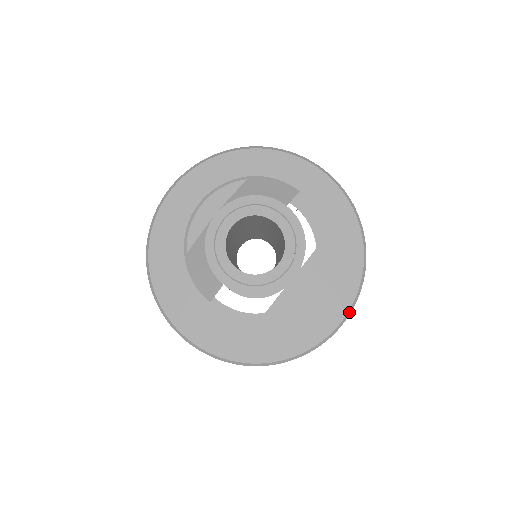
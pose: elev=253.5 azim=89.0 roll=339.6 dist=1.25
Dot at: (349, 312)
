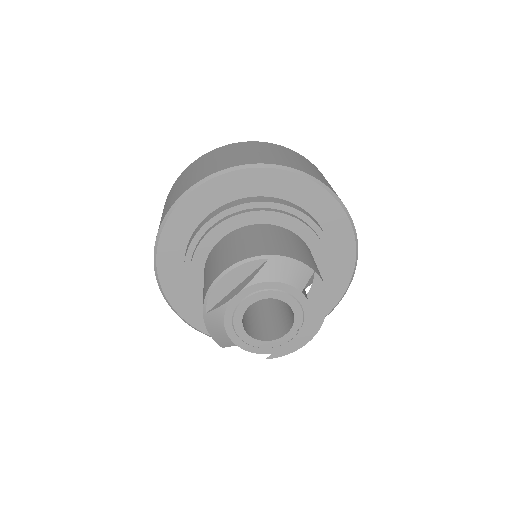
Dot at: (329, 313)
